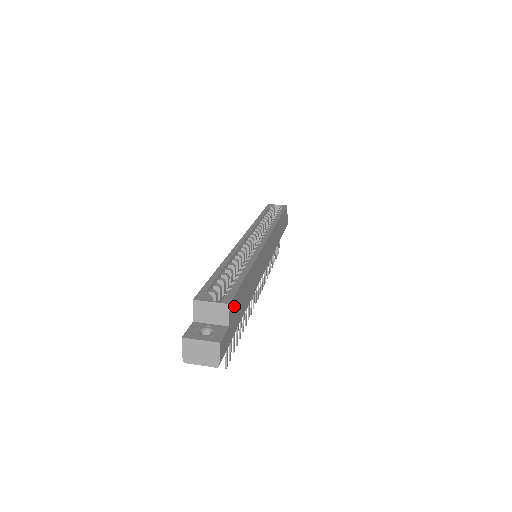
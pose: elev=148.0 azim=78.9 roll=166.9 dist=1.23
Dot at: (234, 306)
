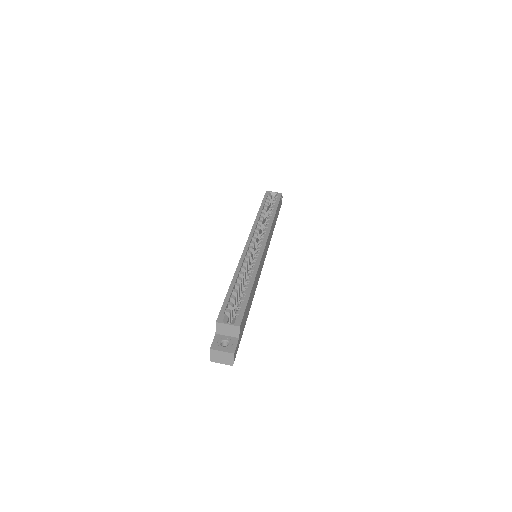
Dot at: (242, 323)
